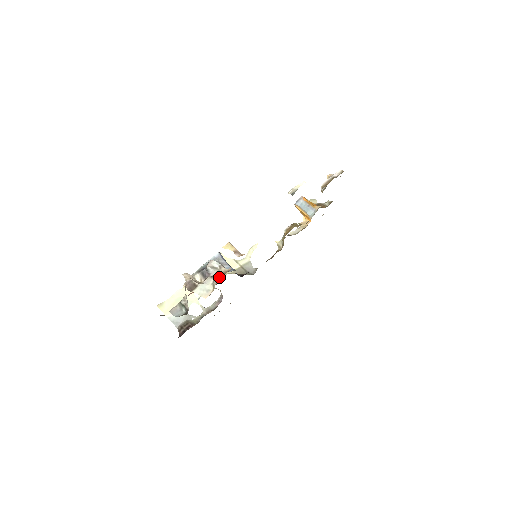
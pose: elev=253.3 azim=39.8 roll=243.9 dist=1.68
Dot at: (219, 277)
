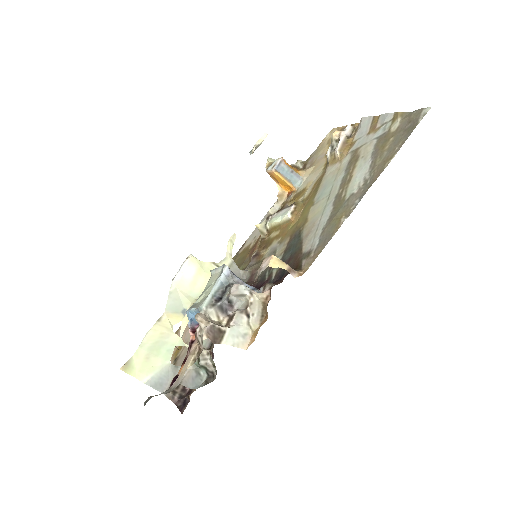
Dot at: (258, 310)
